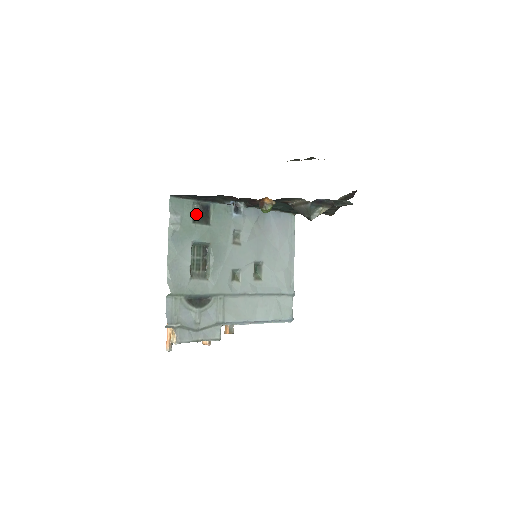
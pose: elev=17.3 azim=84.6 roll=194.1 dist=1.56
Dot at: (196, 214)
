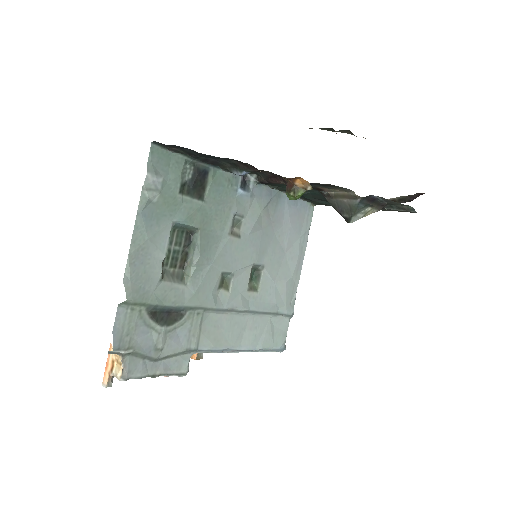
Dot at: (186, 180)
